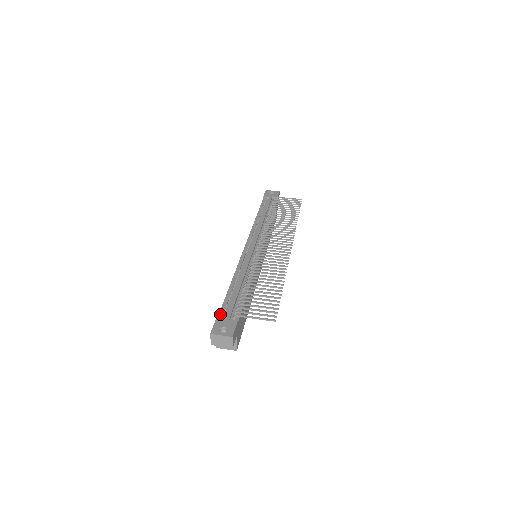
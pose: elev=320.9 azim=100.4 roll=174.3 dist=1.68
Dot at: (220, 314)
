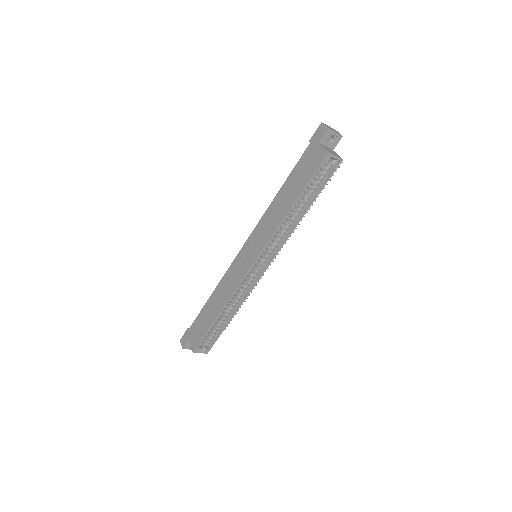
Dot at: (306, 151)
